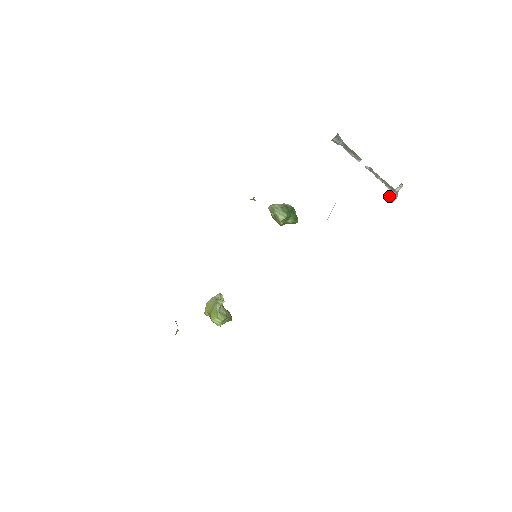
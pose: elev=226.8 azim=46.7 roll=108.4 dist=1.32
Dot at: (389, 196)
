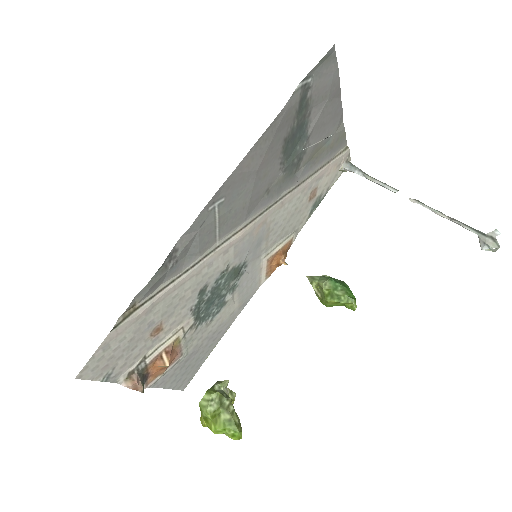
Dot at: (479, 241)
